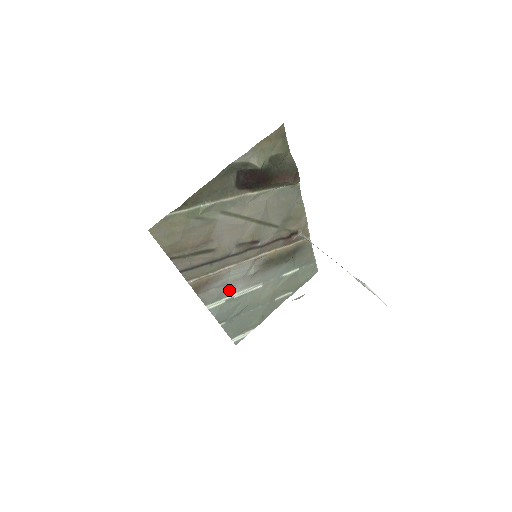
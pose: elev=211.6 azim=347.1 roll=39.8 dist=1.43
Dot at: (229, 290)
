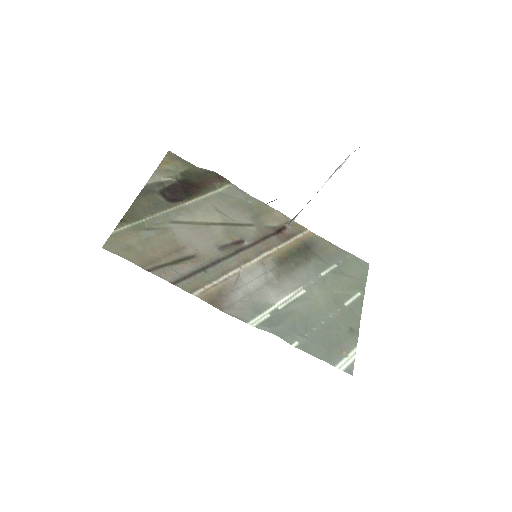
Dot at: (263, 302)
